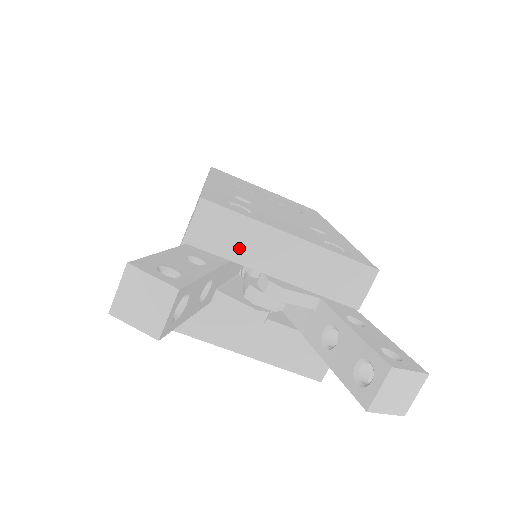
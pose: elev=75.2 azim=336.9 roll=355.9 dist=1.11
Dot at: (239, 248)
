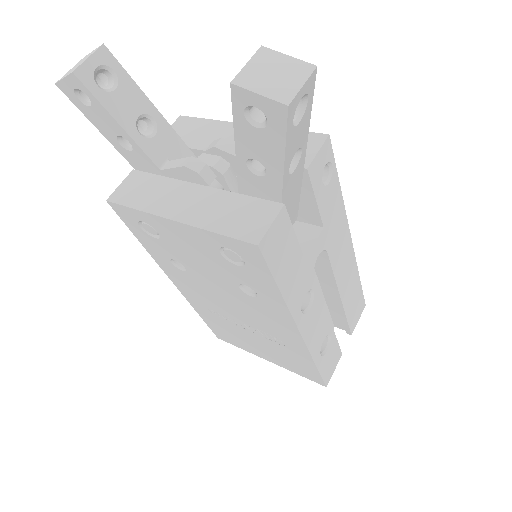
Dot at: (199, 139)
